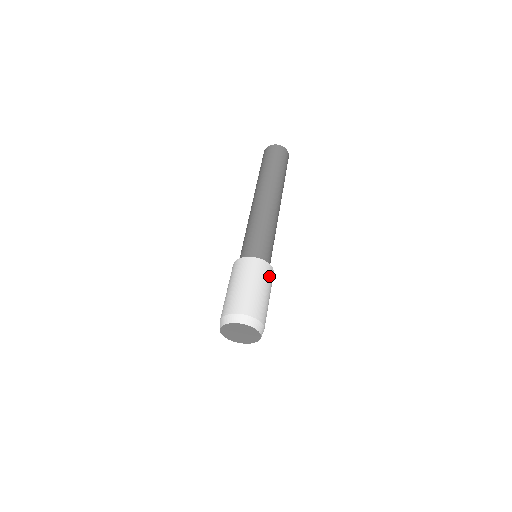
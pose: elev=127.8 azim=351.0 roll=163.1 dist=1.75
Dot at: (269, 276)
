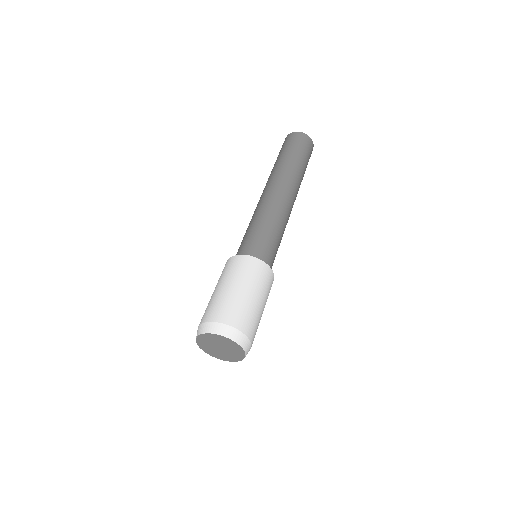
Dot at: (261, 275)
